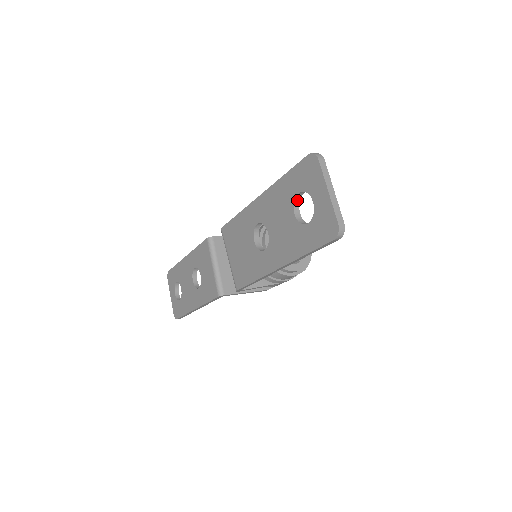
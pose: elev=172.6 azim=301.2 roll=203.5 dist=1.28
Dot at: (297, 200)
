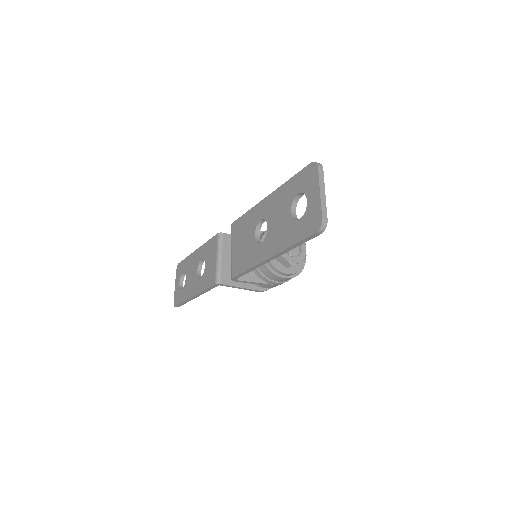
Dot at: (296, 200)
